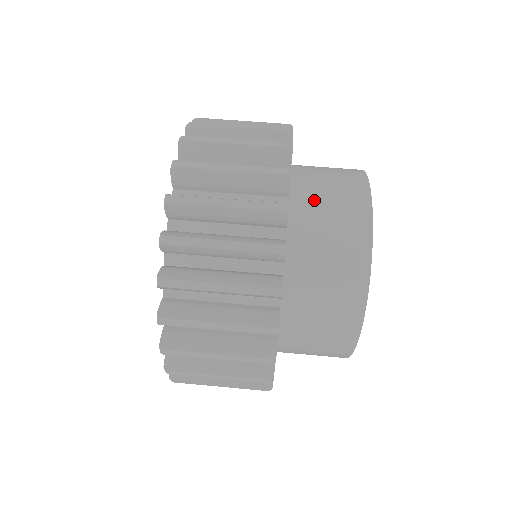
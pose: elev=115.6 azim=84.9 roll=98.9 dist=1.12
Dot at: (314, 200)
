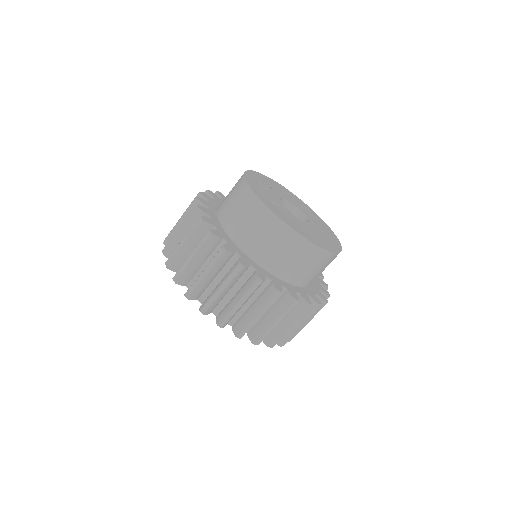
Dot at: (229, 213)
